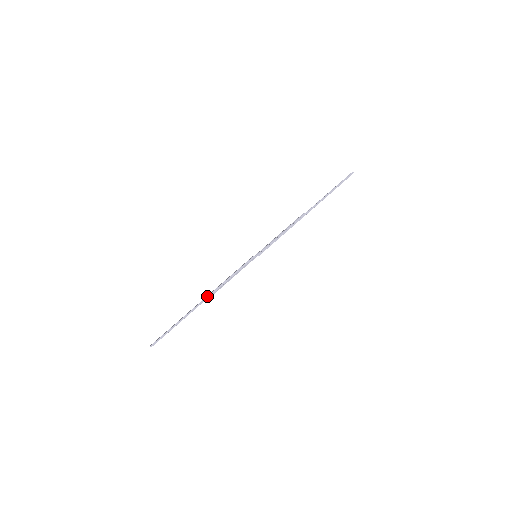
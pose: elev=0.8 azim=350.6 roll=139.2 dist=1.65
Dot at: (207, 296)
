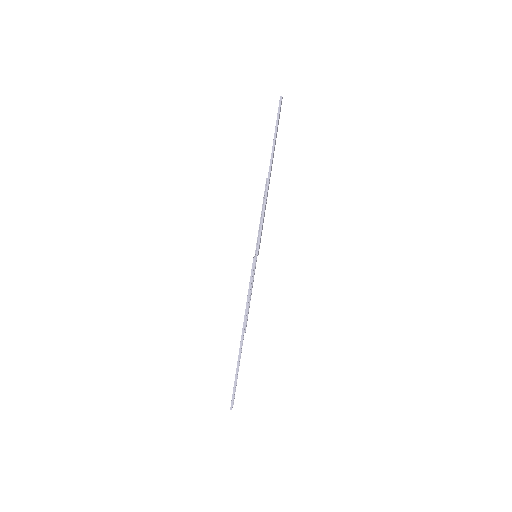
Dot at: (242, 328)
